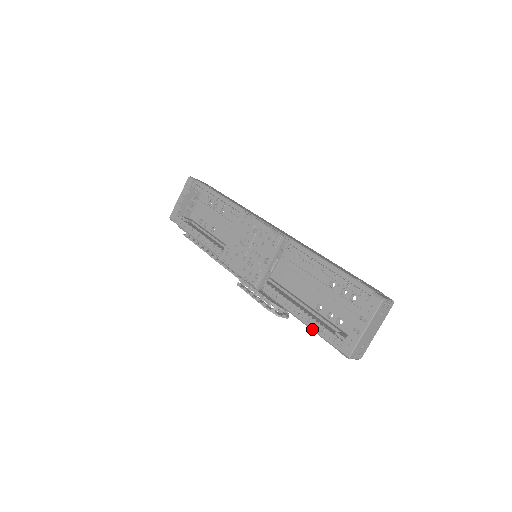
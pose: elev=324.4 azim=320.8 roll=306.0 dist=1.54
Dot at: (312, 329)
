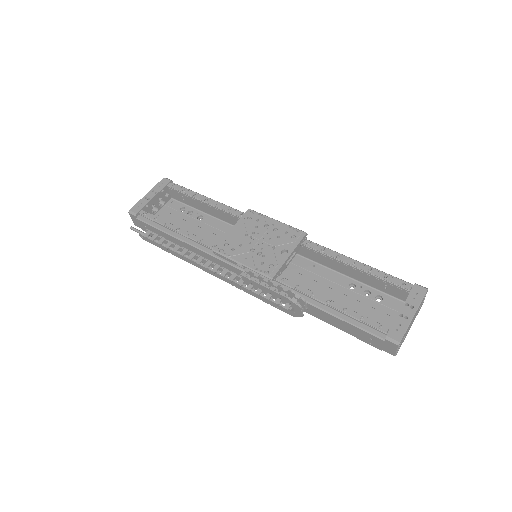
Dot at: (345, 319)
